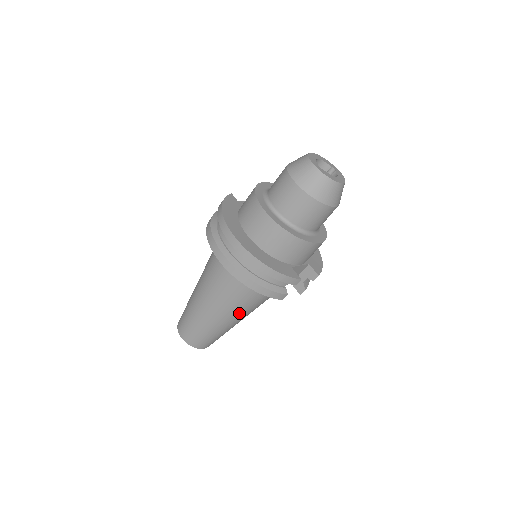
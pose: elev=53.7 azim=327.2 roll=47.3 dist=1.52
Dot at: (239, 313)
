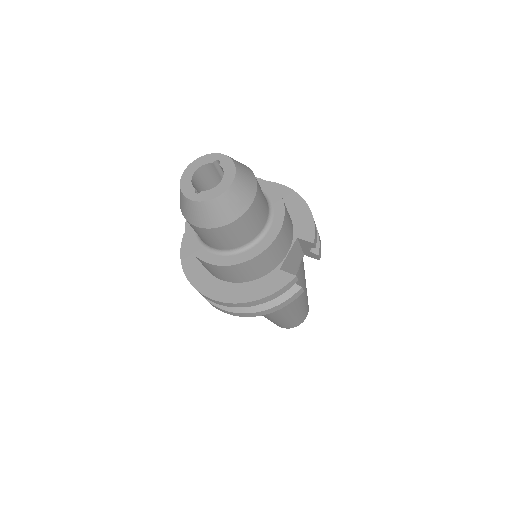
Dot at: (292, 303)
